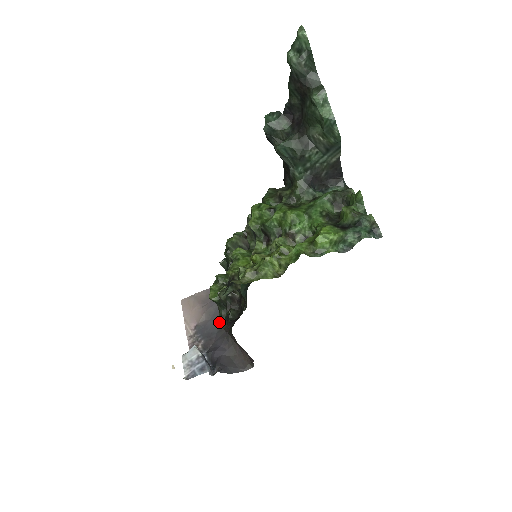
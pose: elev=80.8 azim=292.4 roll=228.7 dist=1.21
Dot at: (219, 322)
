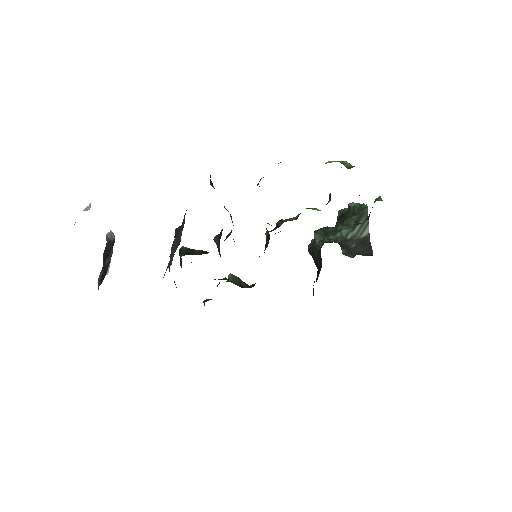
Dot at: occluded
